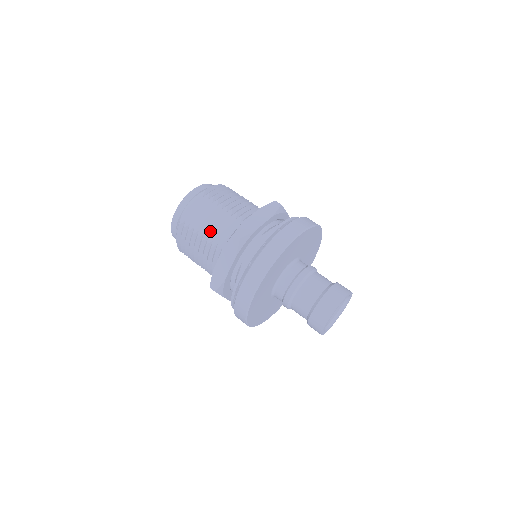
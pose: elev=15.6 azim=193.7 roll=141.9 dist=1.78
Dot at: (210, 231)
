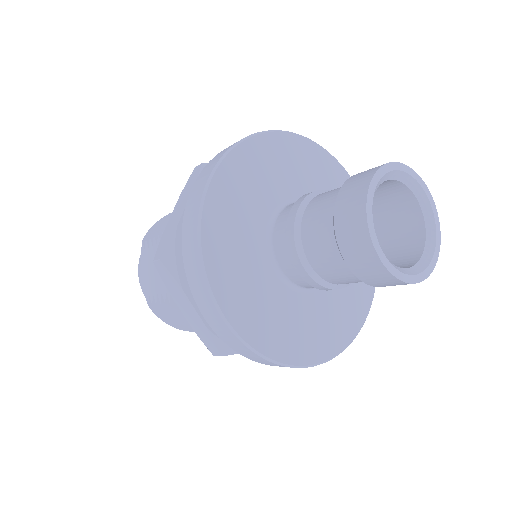
Dot at: occluded
